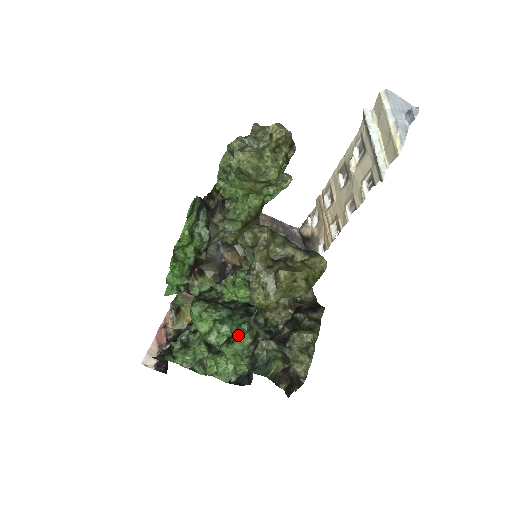
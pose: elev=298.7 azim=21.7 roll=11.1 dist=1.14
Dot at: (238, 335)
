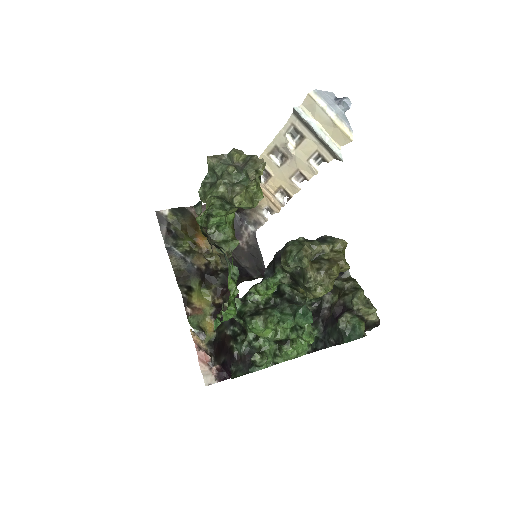
Dot at: occluded
